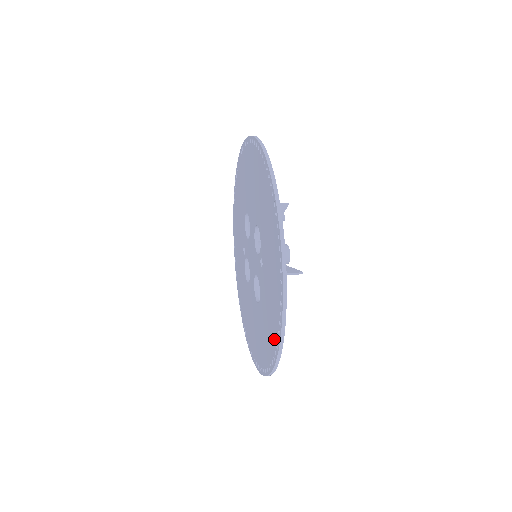
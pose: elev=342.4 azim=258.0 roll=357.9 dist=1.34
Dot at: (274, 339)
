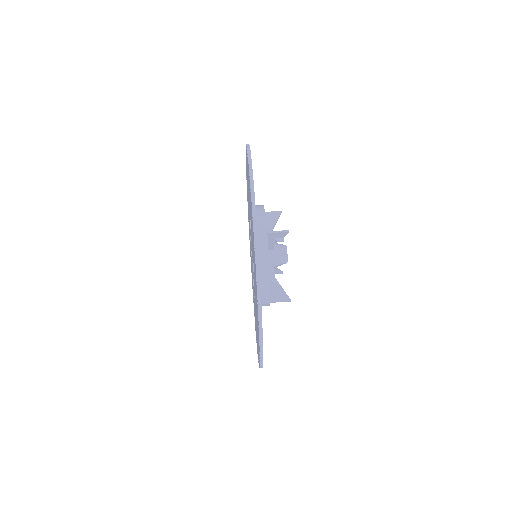
Dot at: occluded
